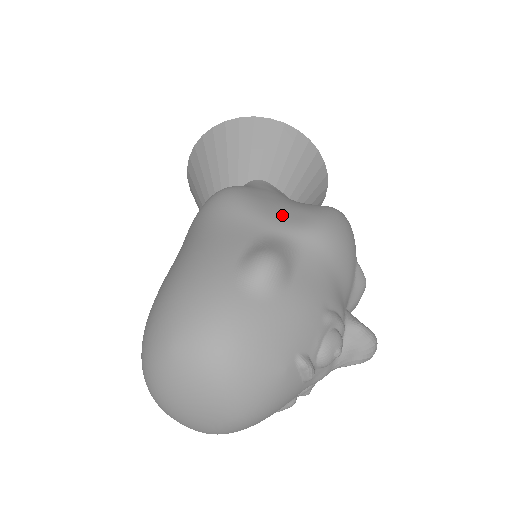
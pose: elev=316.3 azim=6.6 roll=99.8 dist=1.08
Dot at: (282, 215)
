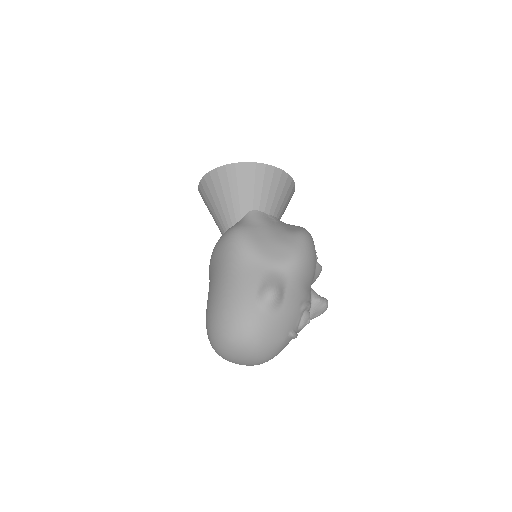
Dot at: (274, 254)
